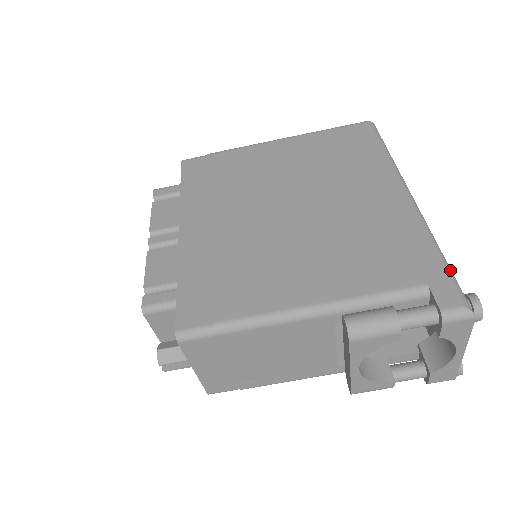
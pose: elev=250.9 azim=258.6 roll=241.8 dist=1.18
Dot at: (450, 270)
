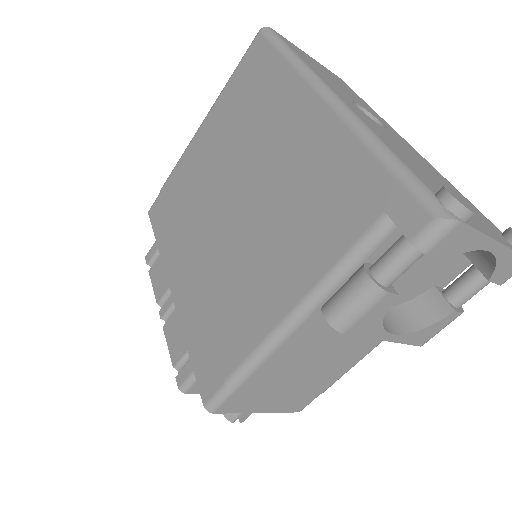
Dot at: (404, 173)
